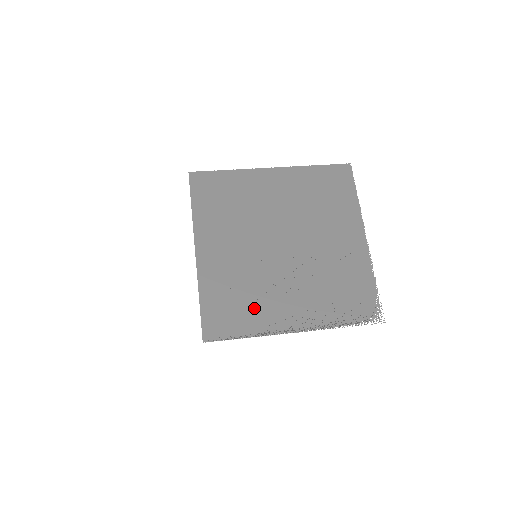
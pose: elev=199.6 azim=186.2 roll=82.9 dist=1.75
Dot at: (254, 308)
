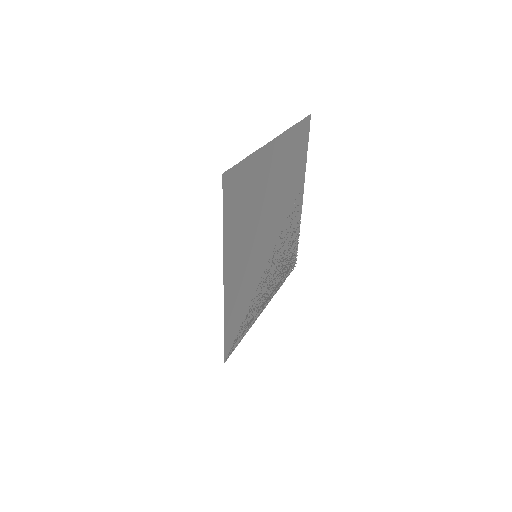
Dot at: (251, 307)
